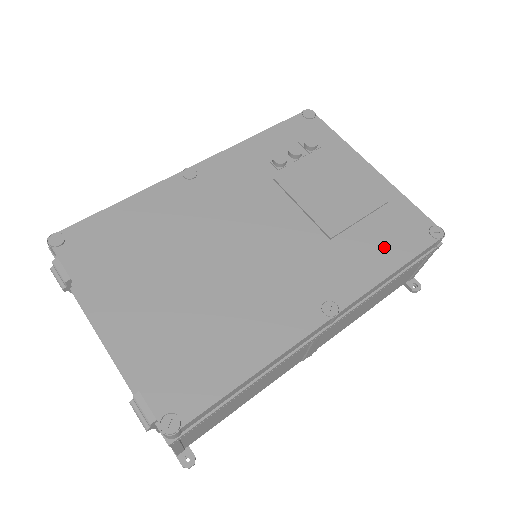
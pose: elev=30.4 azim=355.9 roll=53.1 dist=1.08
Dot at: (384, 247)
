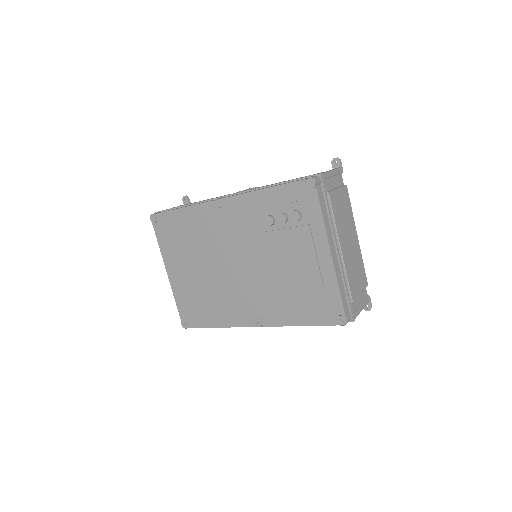
Dot at: (303, 310)
